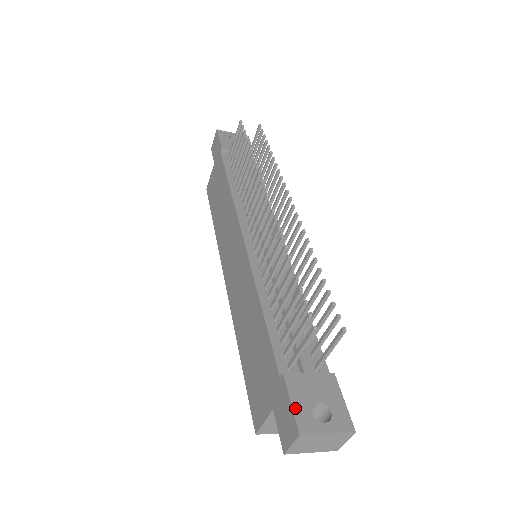
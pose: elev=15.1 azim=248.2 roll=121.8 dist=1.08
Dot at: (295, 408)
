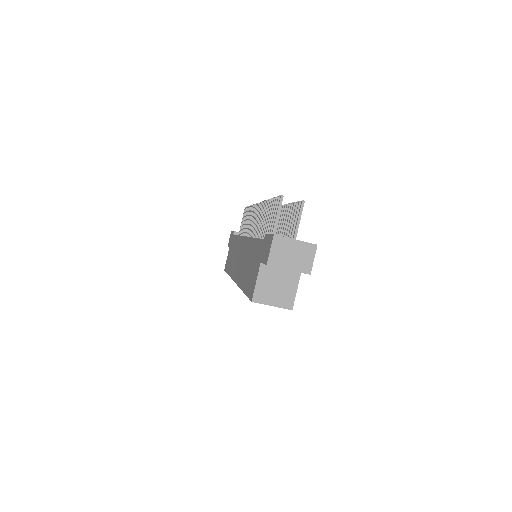
Dot at: occluded
